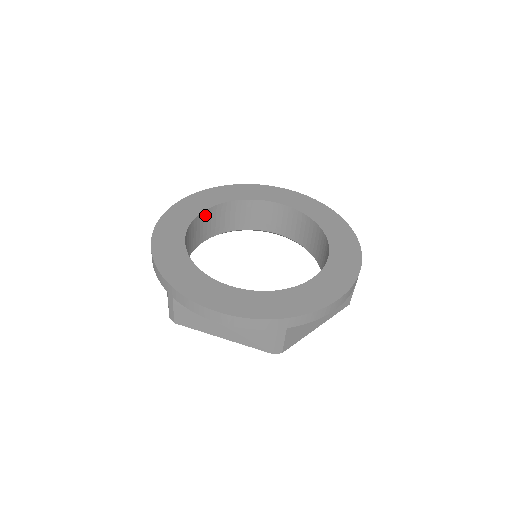
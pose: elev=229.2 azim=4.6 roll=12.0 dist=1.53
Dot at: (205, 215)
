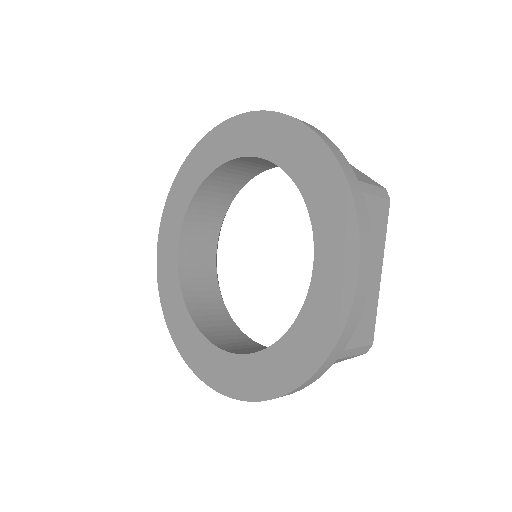
Dot at: (184, 260)
